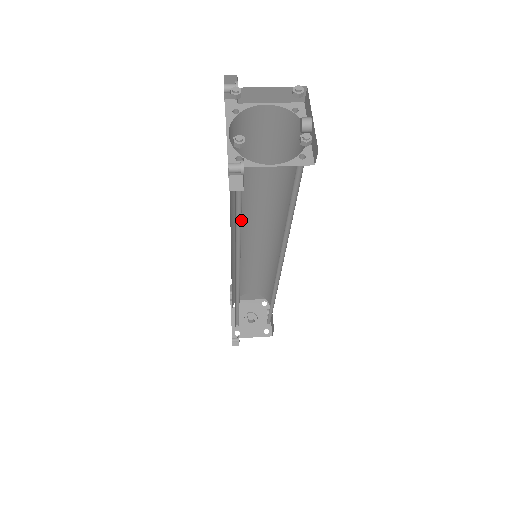
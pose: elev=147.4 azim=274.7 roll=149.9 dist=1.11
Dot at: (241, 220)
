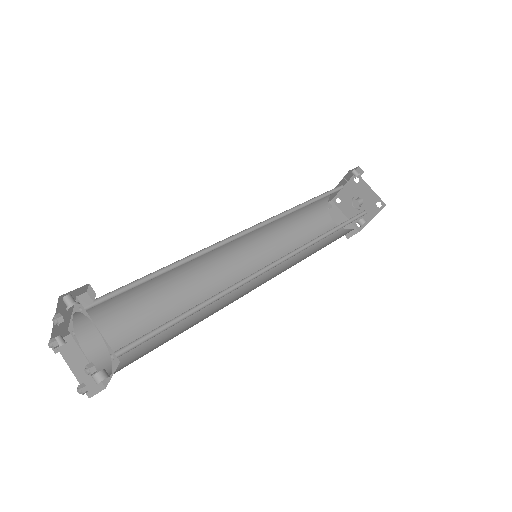
Dot at: occluded
